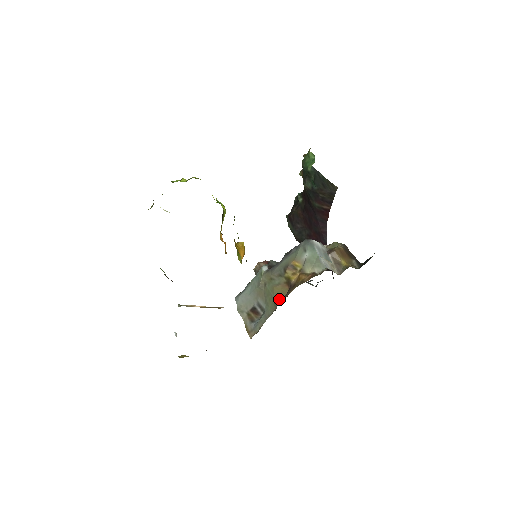
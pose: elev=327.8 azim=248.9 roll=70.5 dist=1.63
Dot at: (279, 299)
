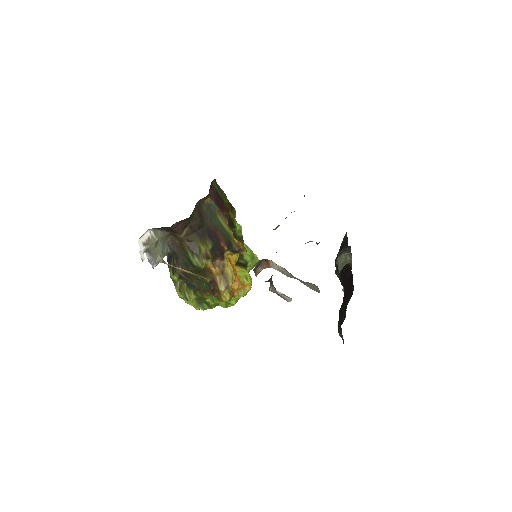
Dot at: occluded
